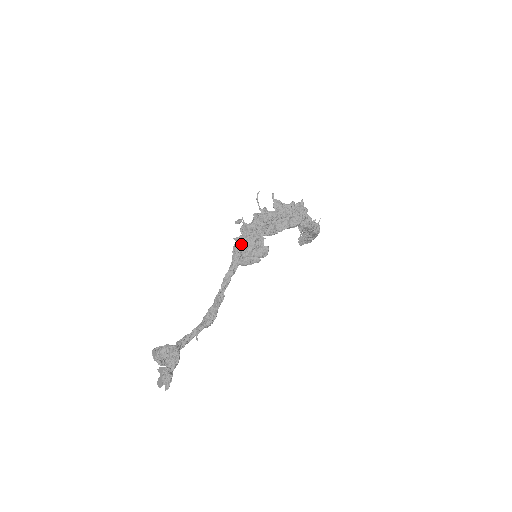
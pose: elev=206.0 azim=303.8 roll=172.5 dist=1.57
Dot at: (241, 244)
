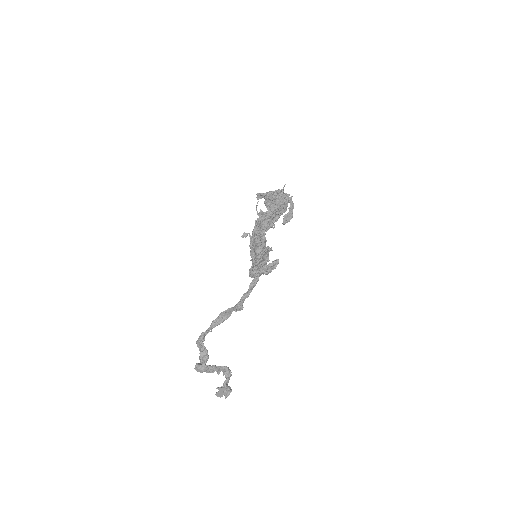
Dot at: (259, 266)
